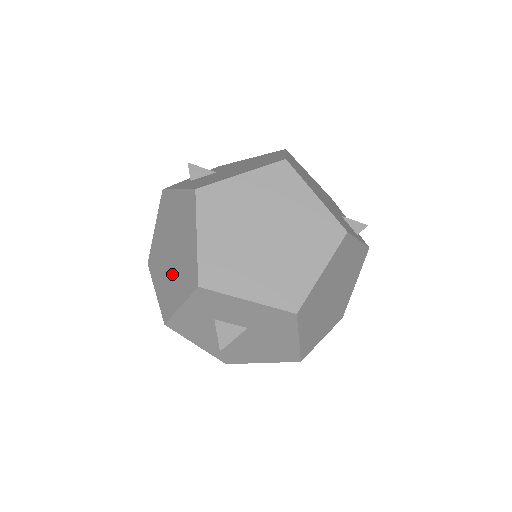
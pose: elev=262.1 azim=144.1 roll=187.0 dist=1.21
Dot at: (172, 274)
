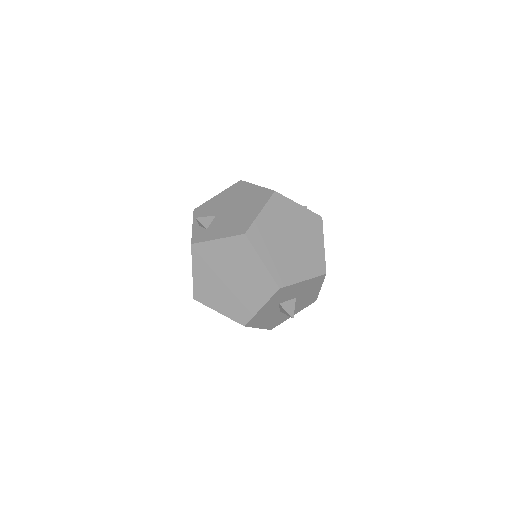
Dot at: (239, 293)
